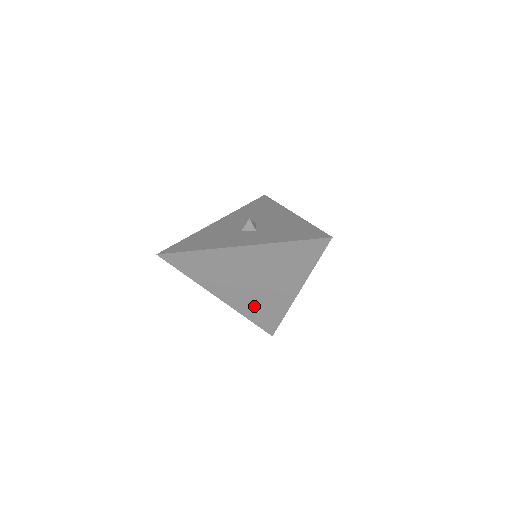
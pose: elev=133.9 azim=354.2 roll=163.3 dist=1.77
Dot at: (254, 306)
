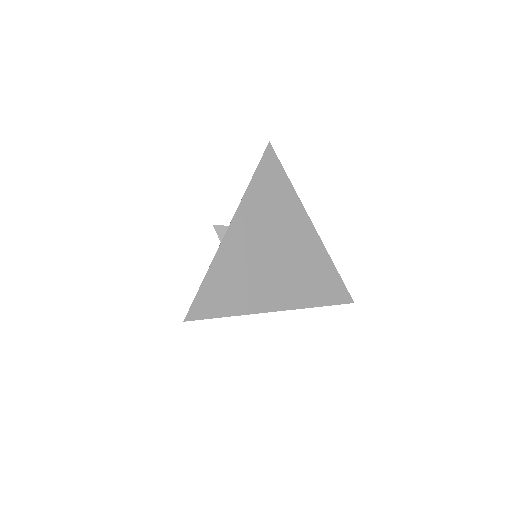
Dot at: (306, 284)
